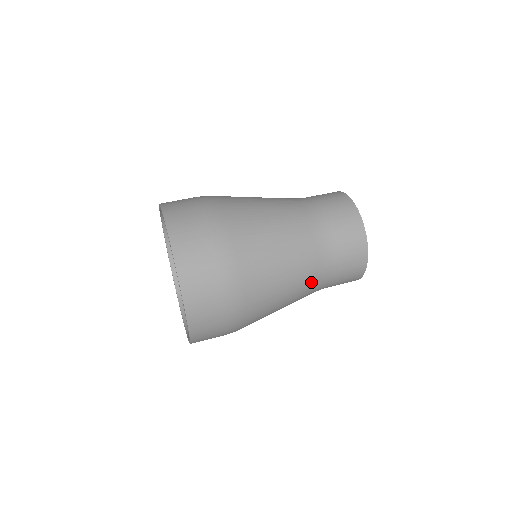
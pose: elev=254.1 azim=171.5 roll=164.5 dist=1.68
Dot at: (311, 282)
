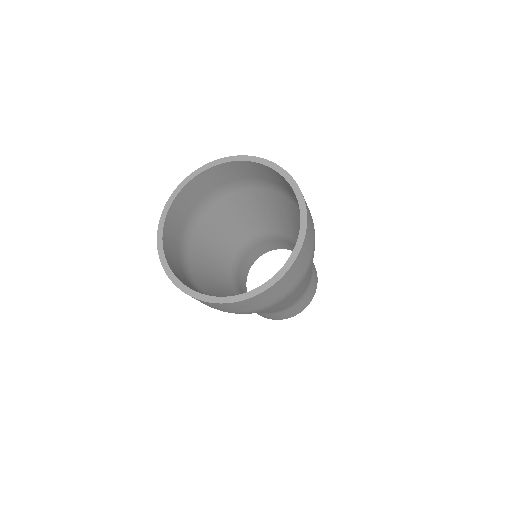
Dot at: occluded
